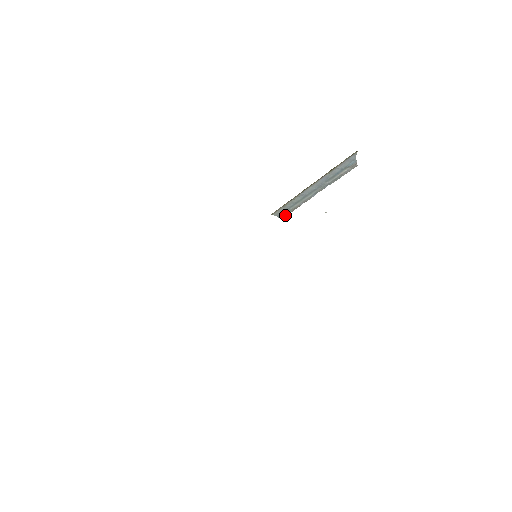
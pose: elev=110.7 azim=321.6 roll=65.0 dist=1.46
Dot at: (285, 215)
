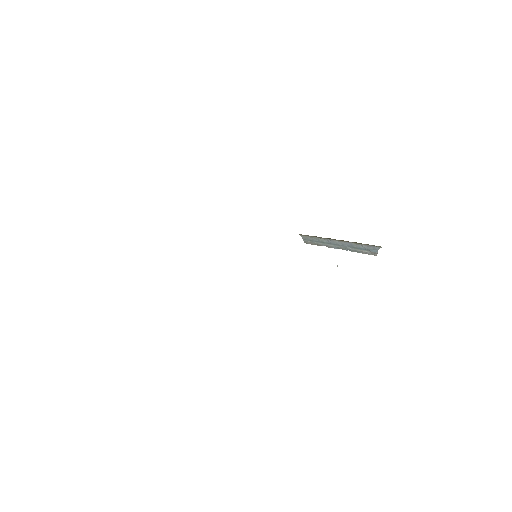
Dot at: (308, 243)
